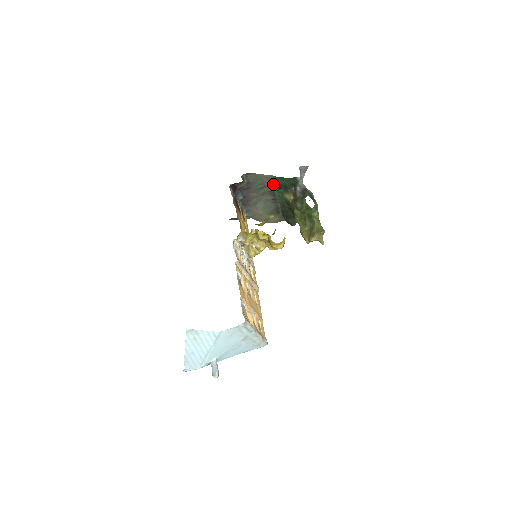
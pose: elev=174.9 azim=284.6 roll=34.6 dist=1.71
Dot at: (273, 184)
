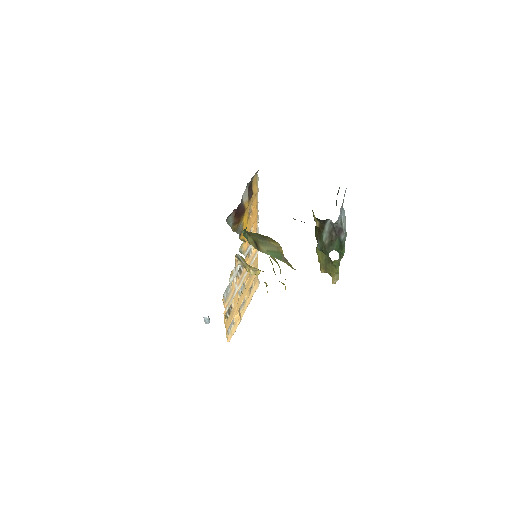
Dot at: occluded
